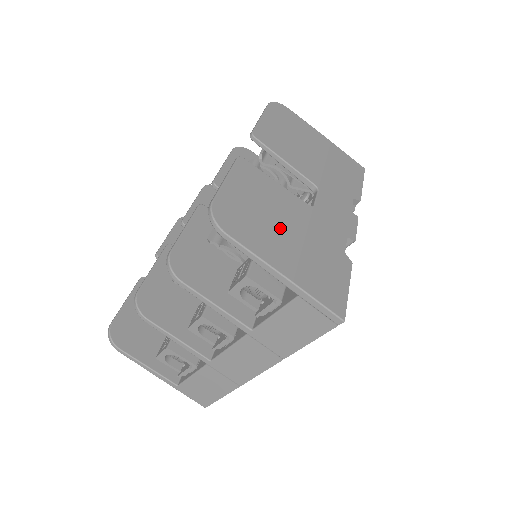
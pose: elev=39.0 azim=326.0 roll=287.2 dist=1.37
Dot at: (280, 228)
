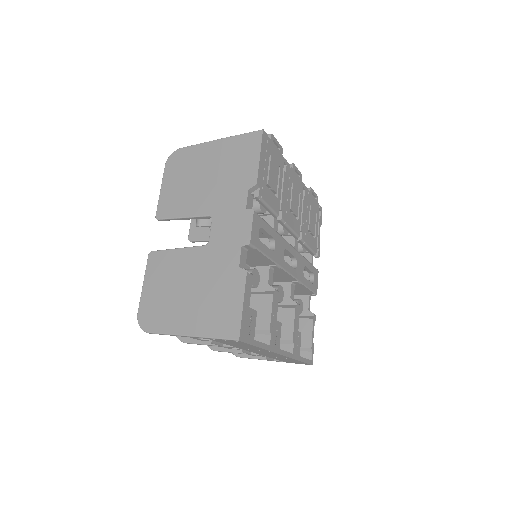
Dot at: (182, 294)
